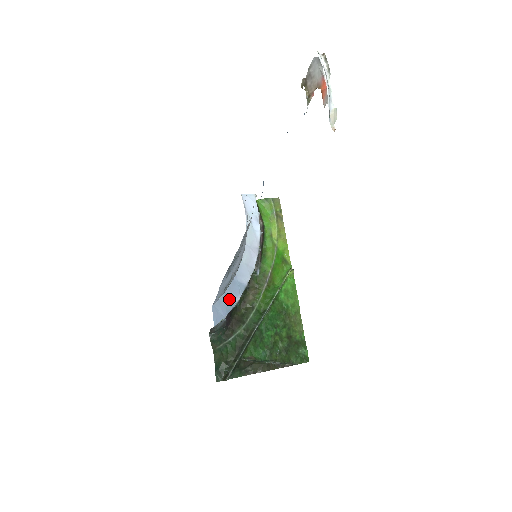
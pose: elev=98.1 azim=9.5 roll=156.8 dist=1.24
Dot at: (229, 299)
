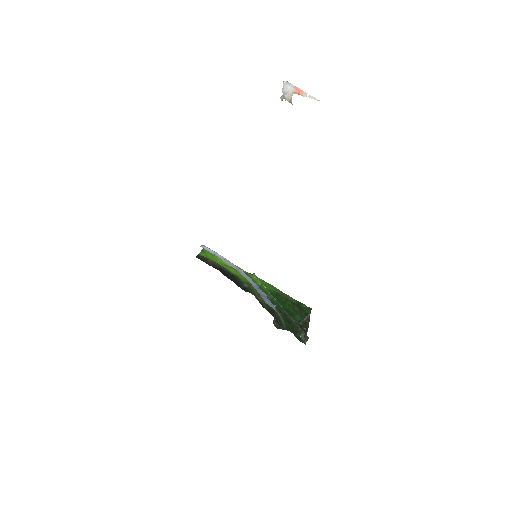
Dot at: (263, 296)
